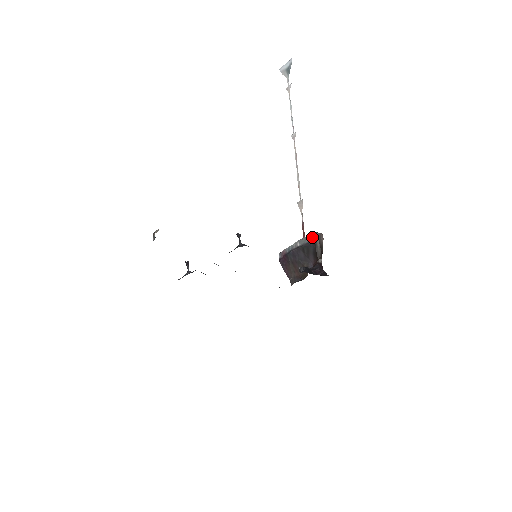
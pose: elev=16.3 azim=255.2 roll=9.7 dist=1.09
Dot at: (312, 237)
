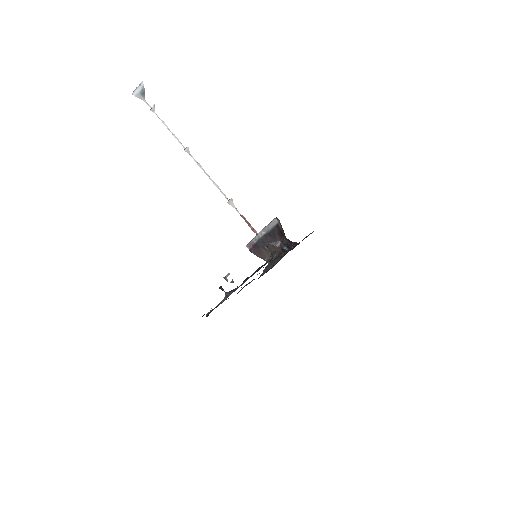
Dot at: (274, 223)
